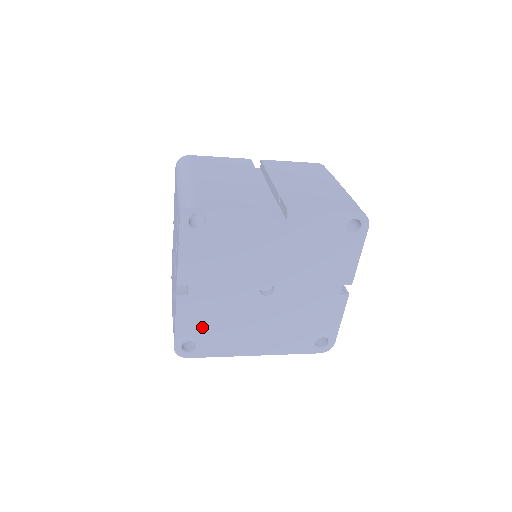
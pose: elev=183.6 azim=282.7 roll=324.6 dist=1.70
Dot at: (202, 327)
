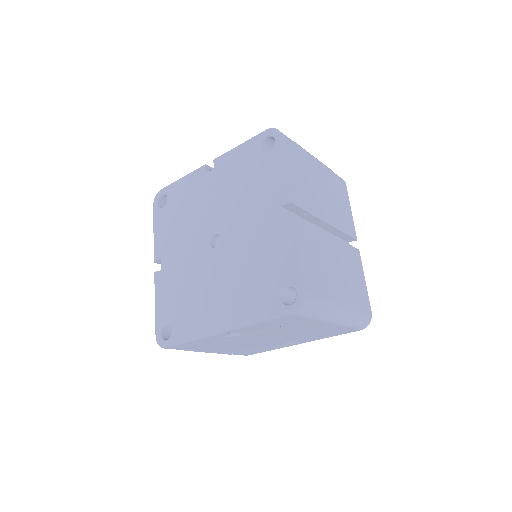
Dot at: (173, 304)
